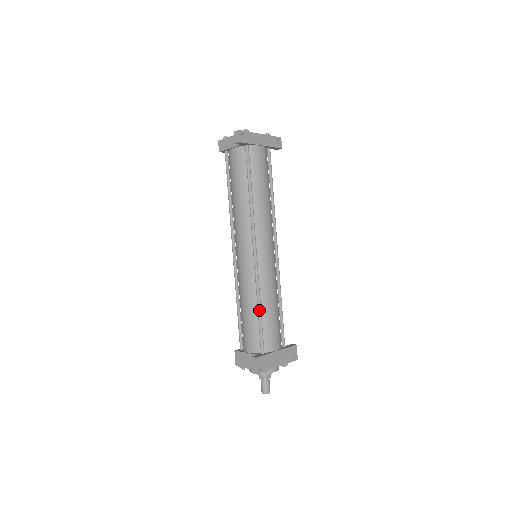
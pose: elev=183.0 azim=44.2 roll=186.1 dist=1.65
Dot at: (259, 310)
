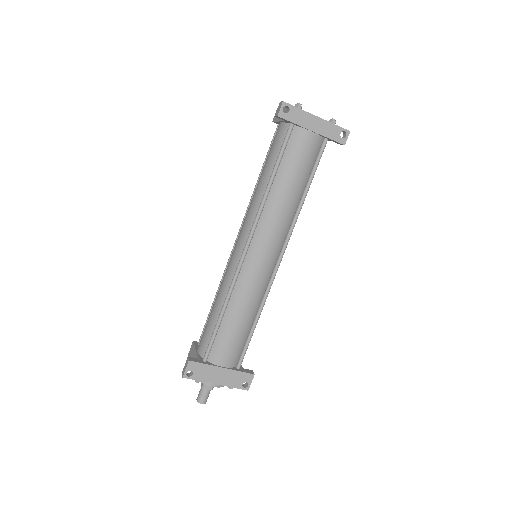
Dot at: (220, 314)
